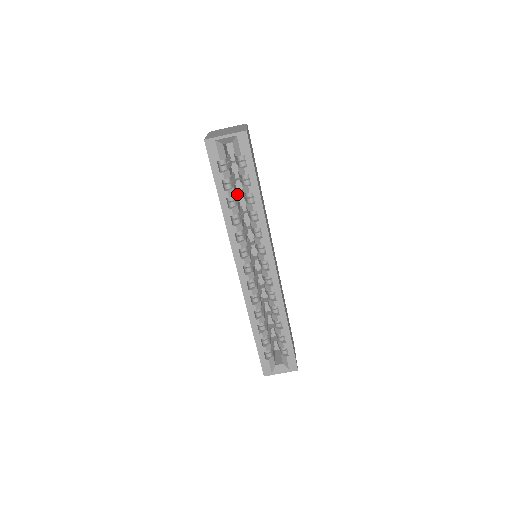
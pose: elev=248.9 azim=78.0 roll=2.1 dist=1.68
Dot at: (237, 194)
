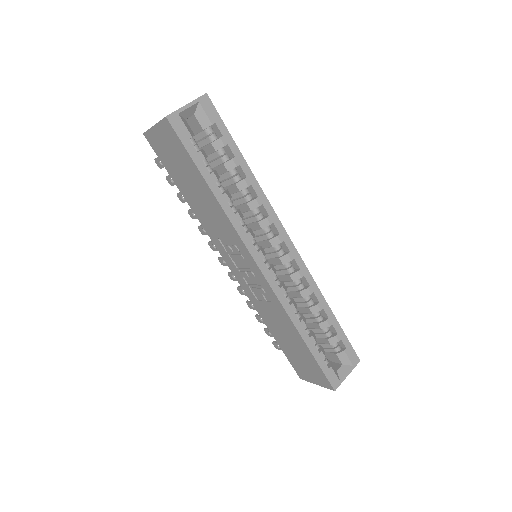
Dot at: occluded
